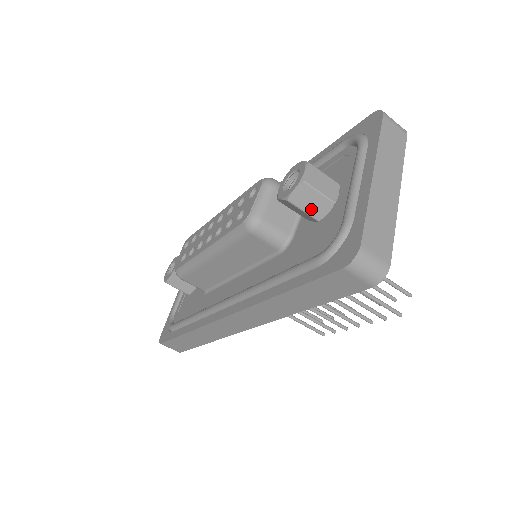
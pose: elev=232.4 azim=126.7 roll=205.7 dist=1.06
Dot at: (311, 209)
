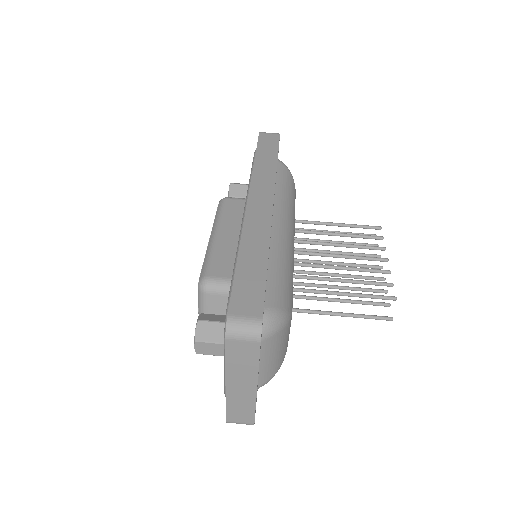
Dot at: (245, 184)
